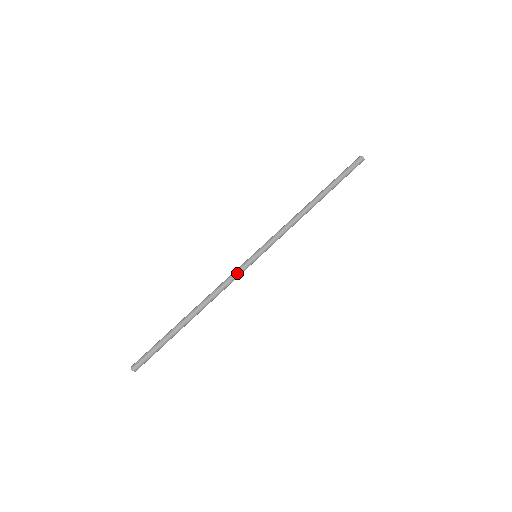
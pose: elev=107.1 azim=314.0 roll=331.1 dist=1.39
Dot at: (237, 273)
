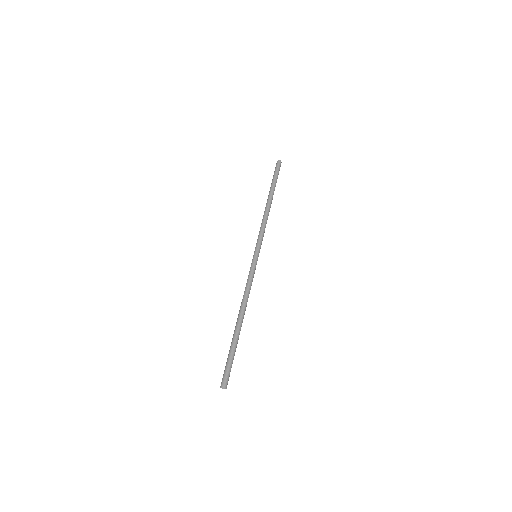
Dot at: (253, 274)
